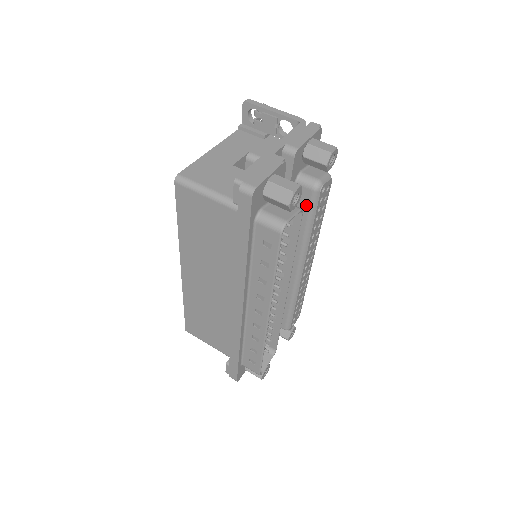
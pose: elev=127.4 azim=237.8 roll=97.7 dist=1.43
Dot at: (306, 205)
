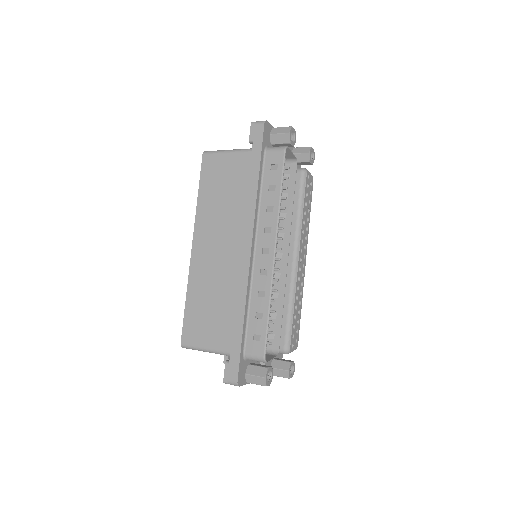
Dot at: (297, 187)
